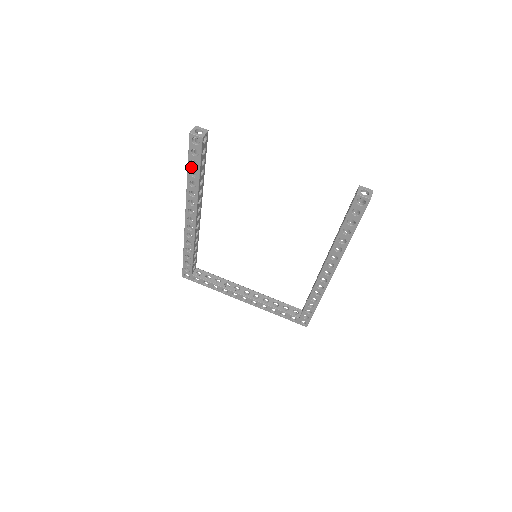
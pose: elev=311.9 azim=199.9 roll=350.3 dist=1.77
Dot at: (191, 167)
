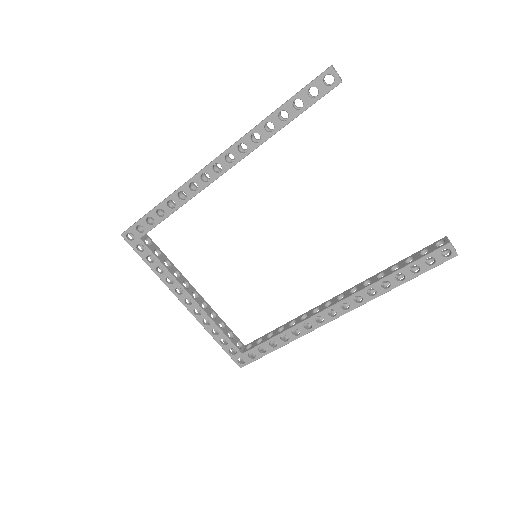
Dot at: (289, 106)
